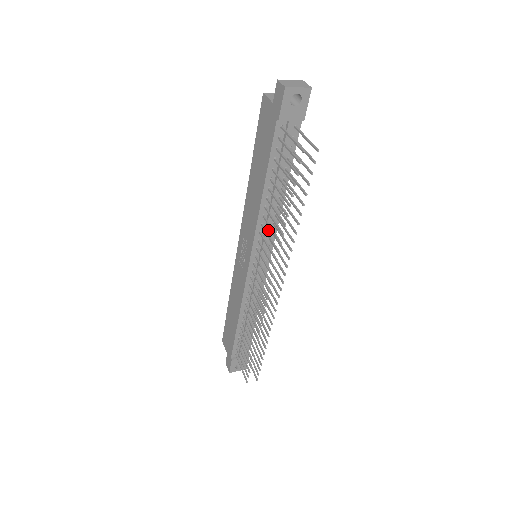
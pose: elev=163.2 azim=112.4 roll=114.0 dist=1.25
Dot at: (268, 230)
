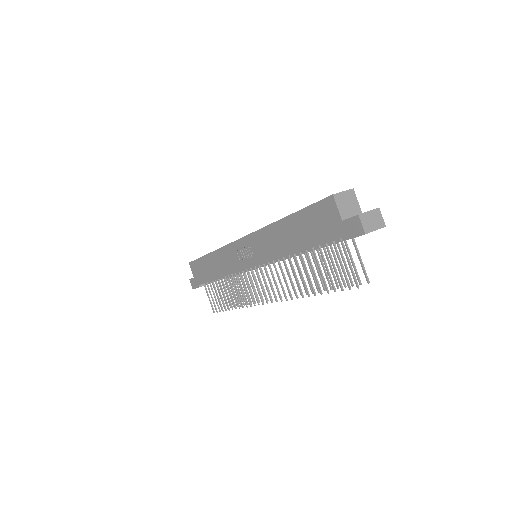
Dot at: occluded
